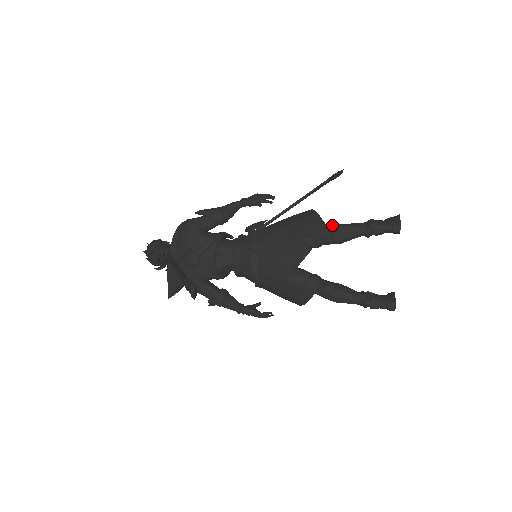
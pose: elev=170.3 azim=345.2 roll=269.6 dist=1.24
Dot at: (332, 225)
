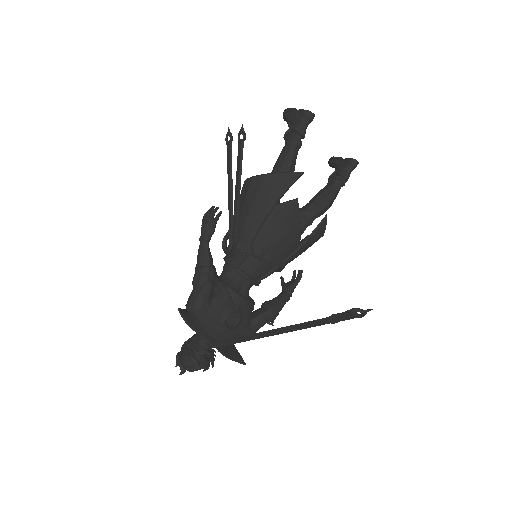
Dot at: (275, 169)
